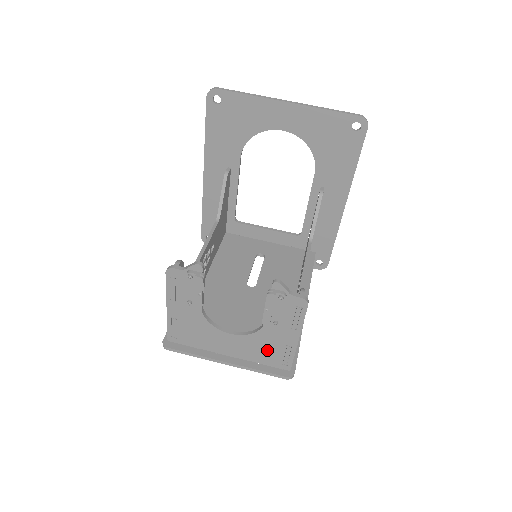
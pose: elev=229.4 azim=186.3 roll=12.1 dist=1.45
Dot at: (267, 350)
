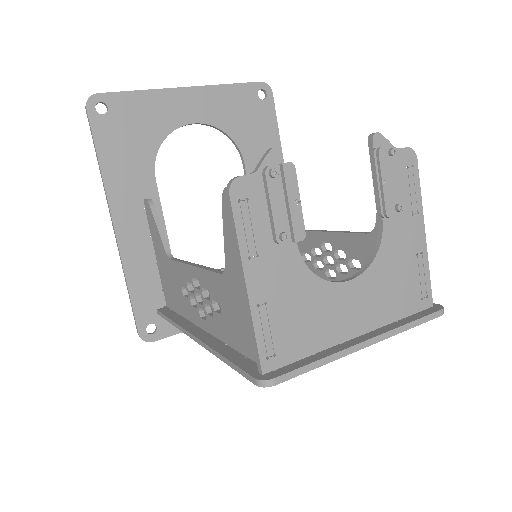
Dot at: (399, 282)
